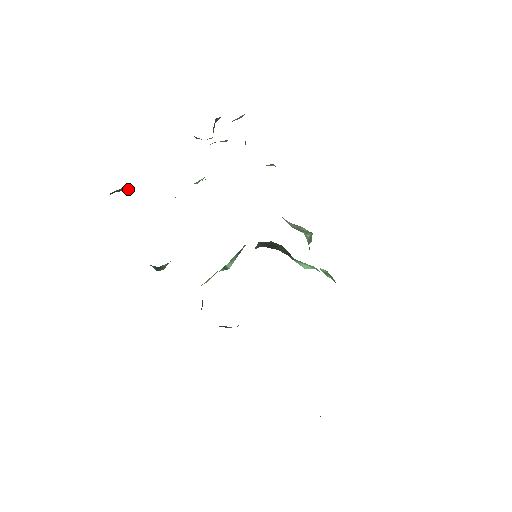
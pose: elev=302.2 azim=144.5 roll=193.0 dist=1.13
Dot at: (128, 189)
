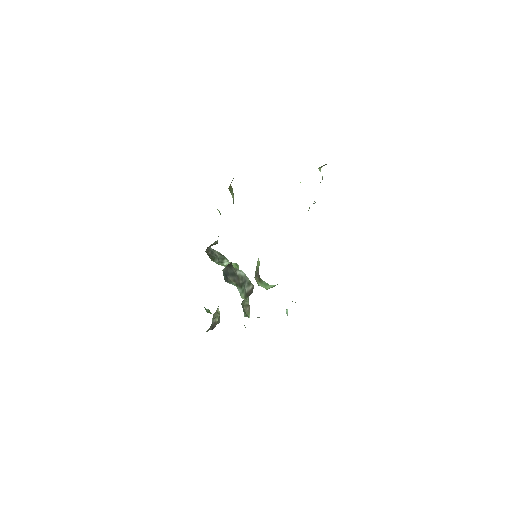
Dot at: occluded
